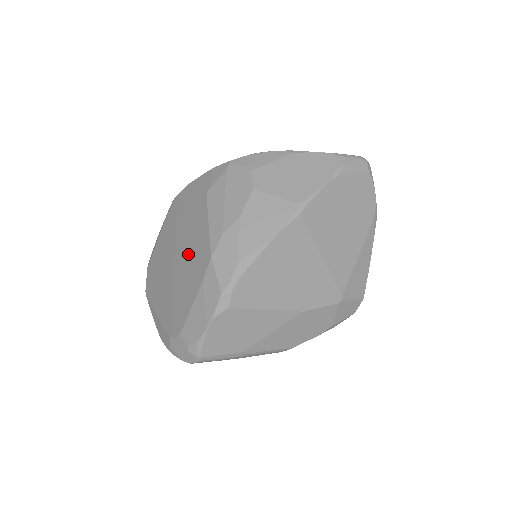
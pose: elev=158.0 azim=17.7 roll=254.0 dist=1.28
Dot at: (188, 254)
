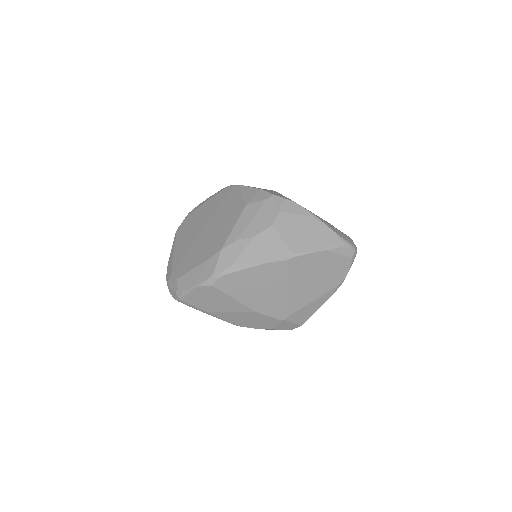
Dot at: (212, 233)
